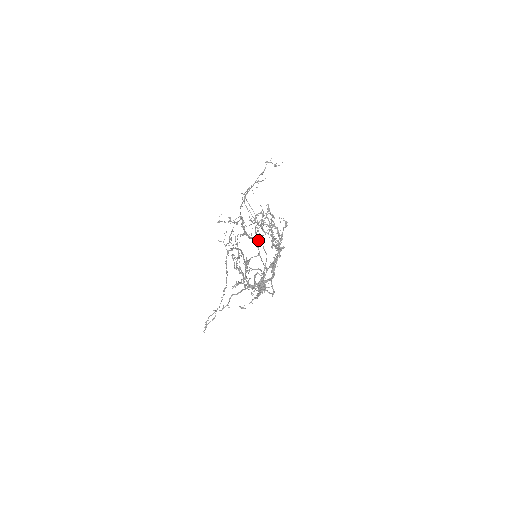
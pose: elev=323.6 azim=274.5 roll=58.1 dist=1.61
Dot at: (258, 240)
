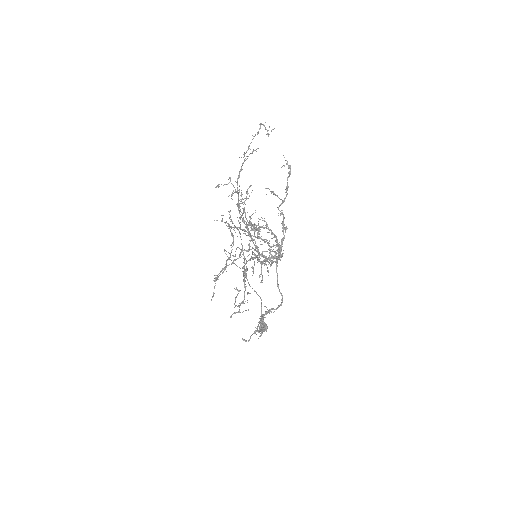
Dot at: occluded
